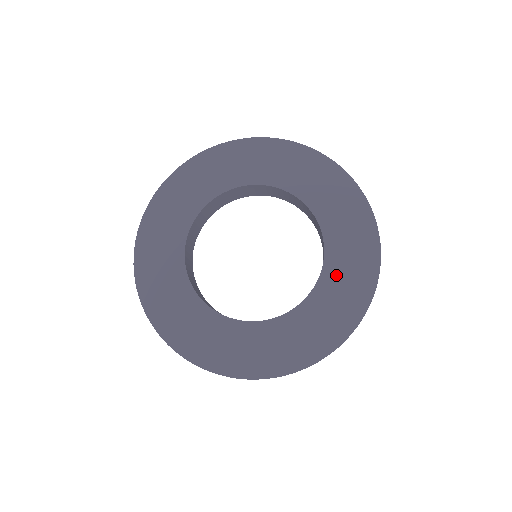
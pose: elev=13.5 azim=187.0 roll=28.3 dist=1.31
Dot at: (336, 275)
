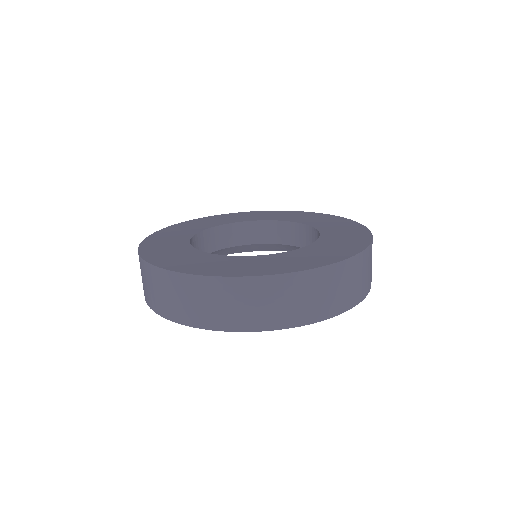
Dot at: (325, 245)
